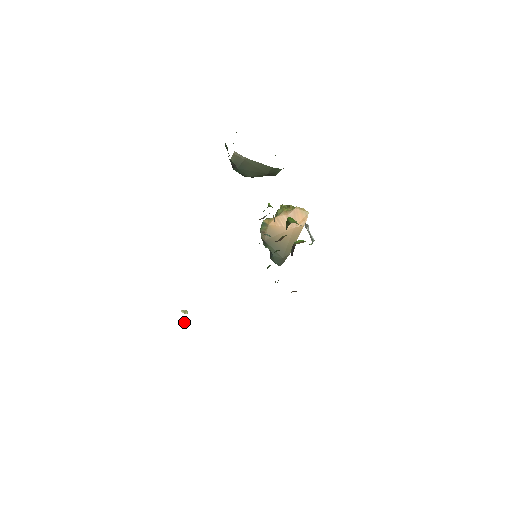
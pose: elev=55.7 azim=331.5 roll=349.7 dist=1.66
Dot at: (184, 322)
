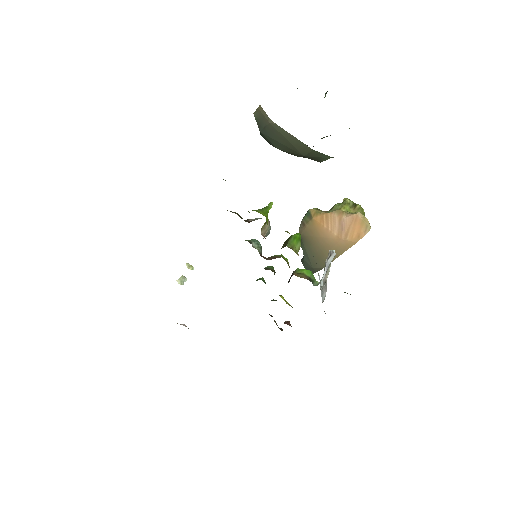
Dot at: (179, 278)
